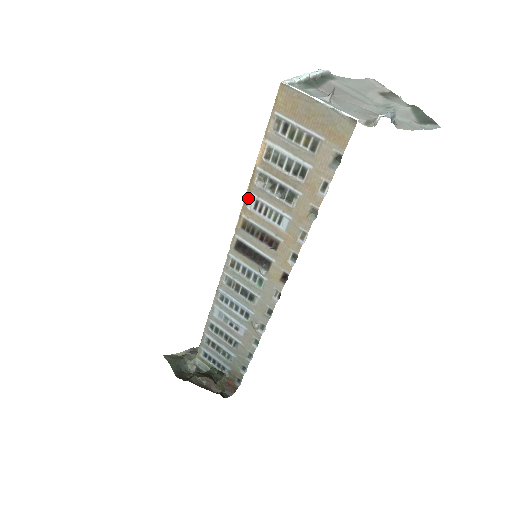
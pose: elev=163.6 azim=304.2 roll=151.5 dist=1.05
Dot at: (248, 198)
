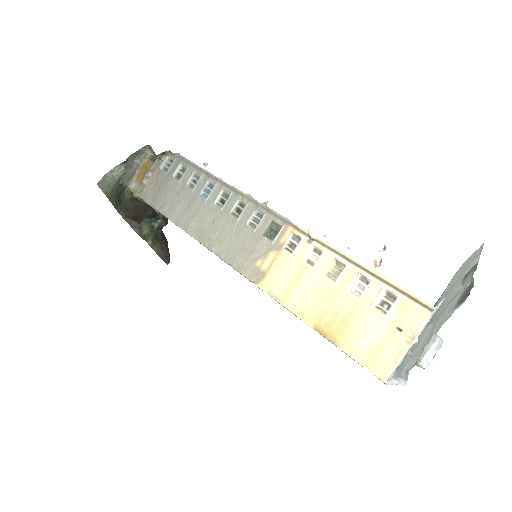
Dot at: (286, 308)
